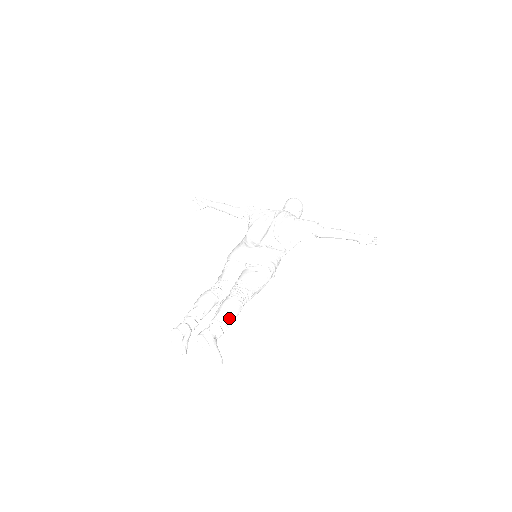
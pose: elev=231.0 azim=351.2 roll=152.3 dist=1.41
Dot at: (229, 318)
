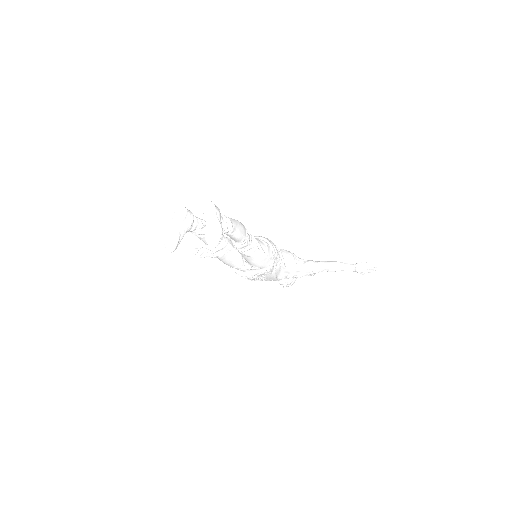
Dot at: (235, 224)
